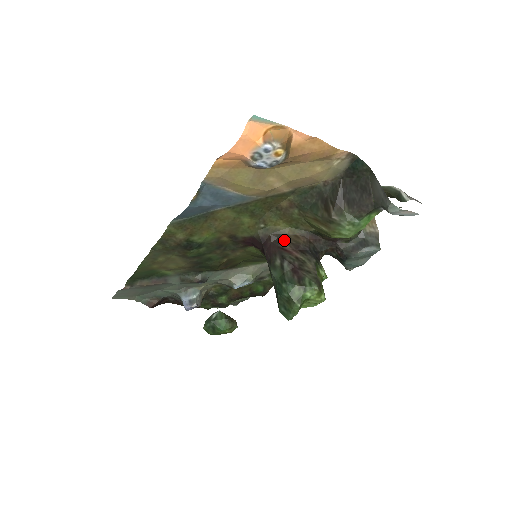
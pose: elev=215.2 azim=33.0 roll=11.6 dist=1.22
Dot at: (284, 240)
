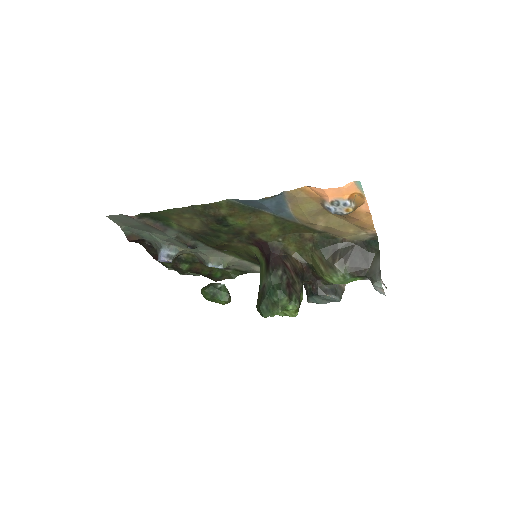
Dot at: (288, 258)
